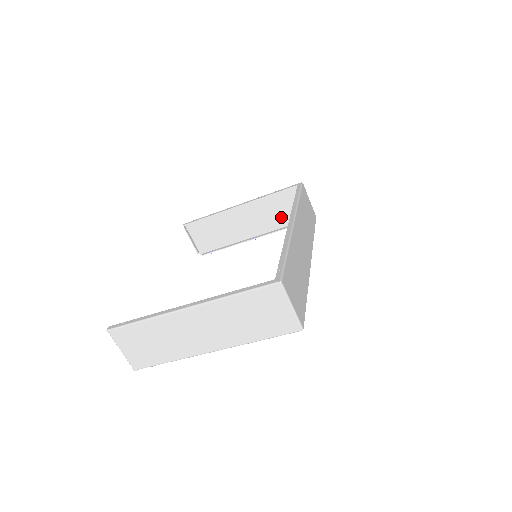
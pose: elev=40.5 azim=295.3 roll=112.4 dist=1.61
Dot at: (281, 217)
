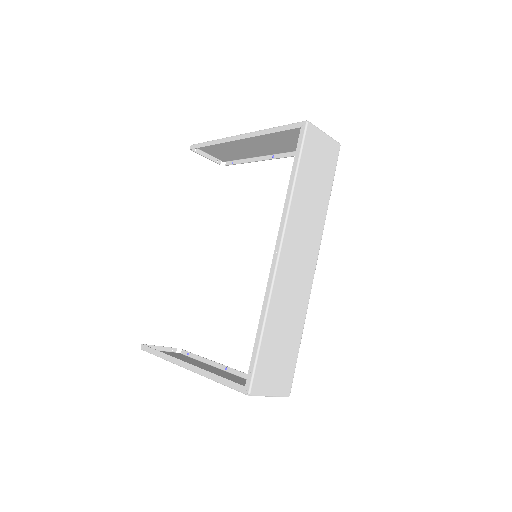
Dot at: (296, 144)
